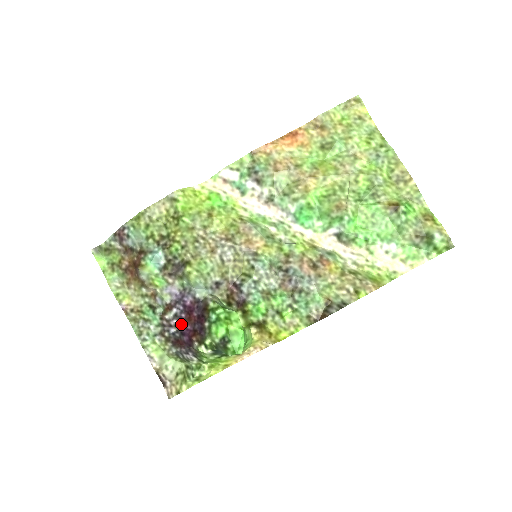
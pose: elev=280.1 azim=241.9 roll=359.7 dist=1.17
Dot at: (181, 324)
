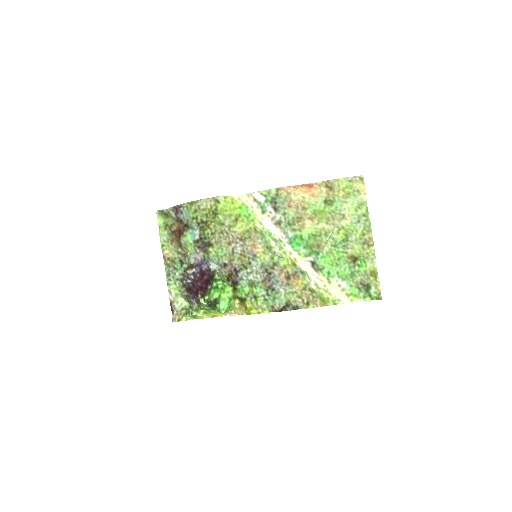
Dot at: (195, 280)
